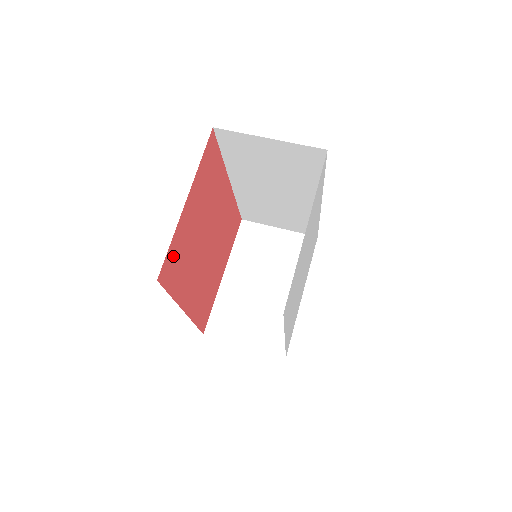
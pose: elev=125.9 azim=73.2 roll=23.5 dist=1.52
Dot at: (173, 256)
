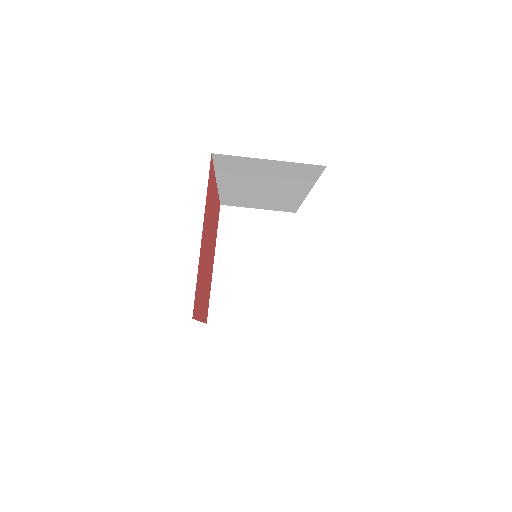
Dot at: (197, 288)
